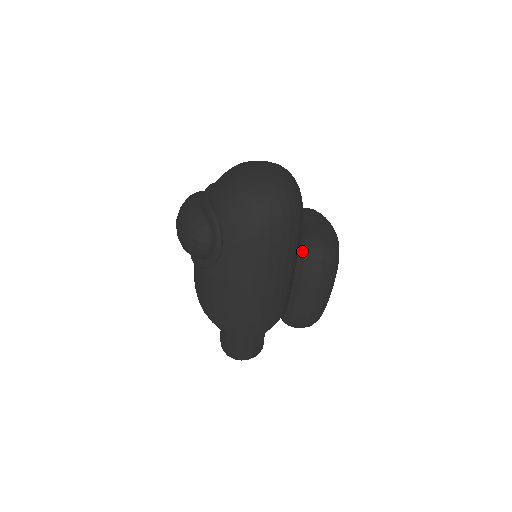
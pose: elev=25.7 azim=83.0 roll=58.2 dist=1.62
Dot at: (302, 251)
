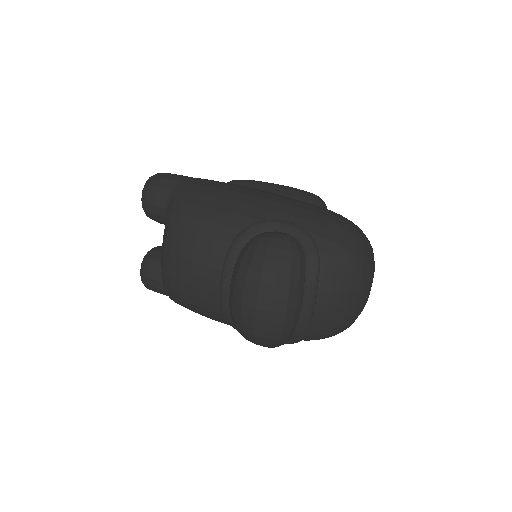
Dot at: occluded
